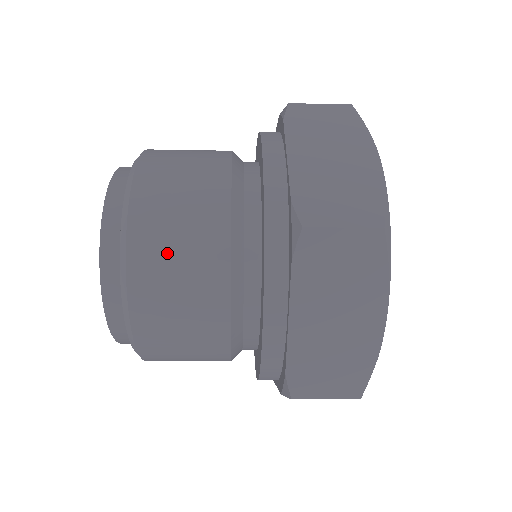
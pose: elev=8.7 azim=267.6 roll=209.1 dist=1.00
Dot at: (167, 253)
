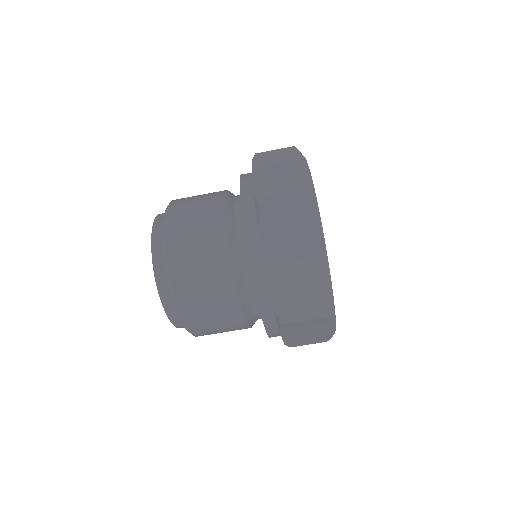
Dot at: occluded
